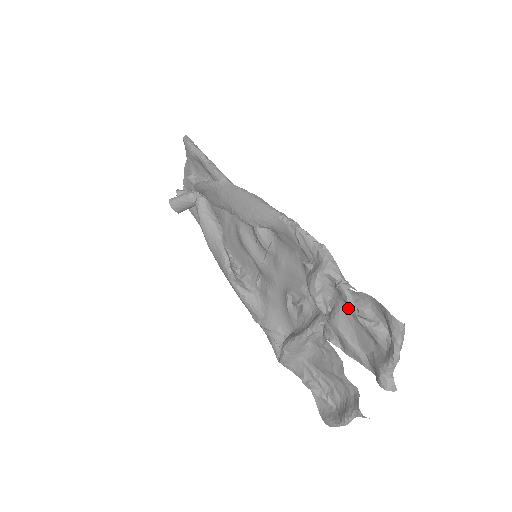
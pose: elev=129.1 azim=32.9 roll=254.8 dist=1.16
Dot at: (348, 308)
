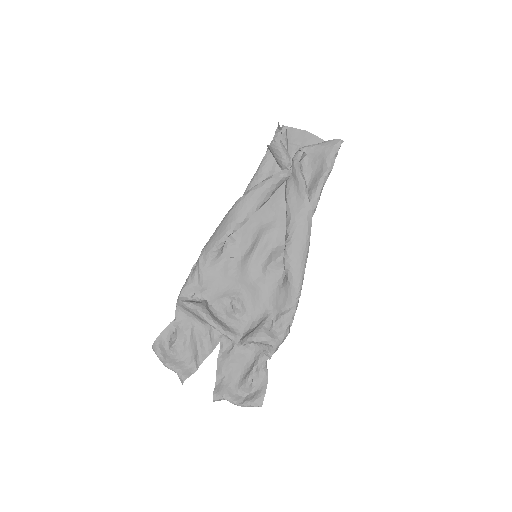
Dot at: (252, 359)
